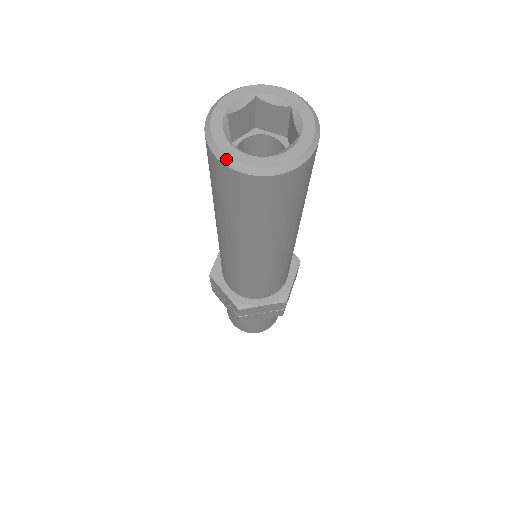
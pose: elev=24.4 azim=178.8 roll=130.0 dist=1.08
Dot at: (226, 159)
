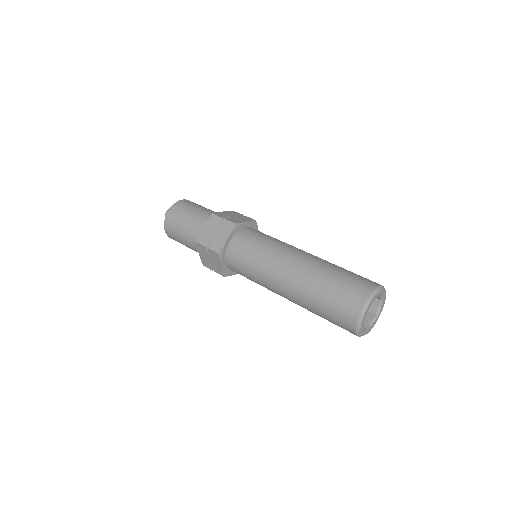
Dot at: (367, 333)
